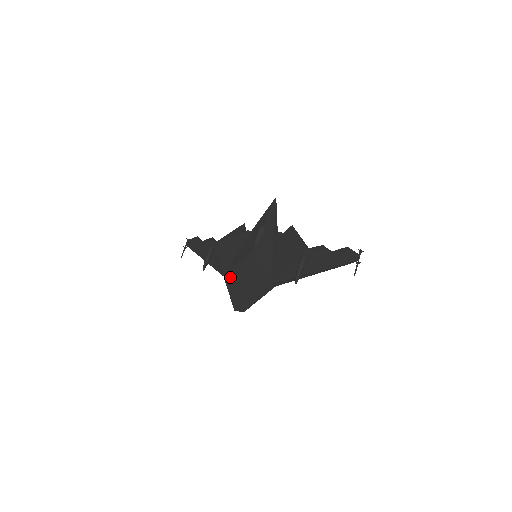
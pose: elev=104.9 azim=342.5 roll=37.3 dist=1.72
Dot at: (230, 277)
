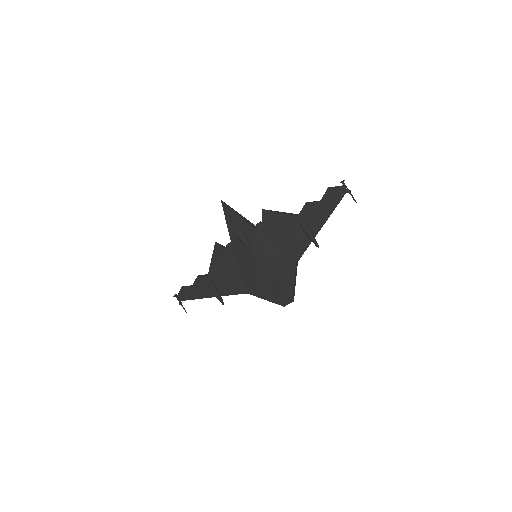
Dot at: (254, 289)
